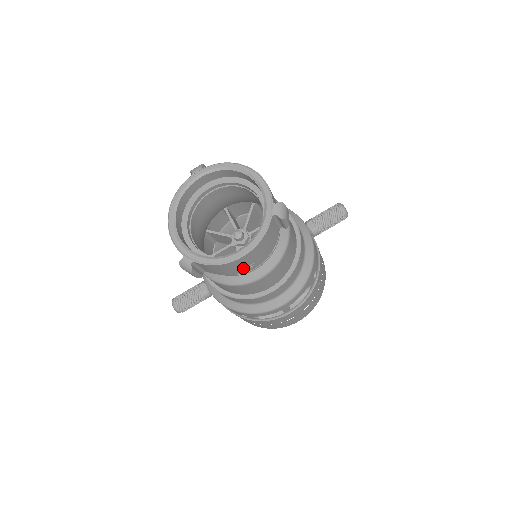
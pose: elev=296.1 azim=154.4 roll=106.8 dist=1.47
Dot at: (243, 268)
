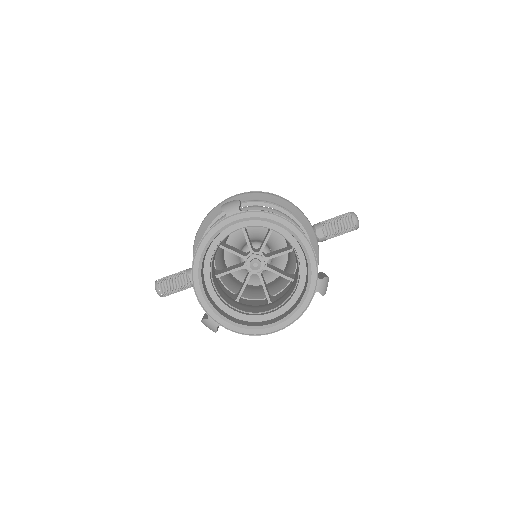
Dot at: occluded
